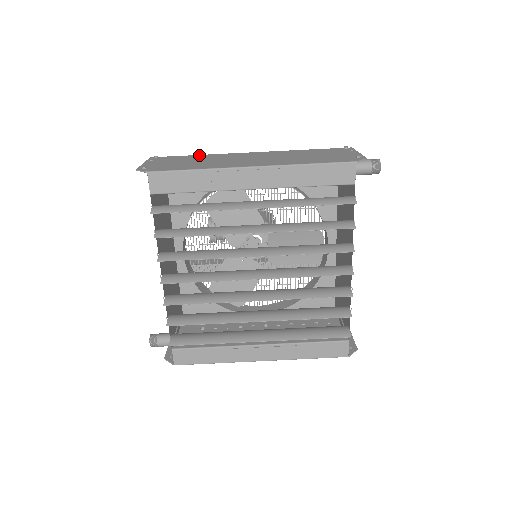
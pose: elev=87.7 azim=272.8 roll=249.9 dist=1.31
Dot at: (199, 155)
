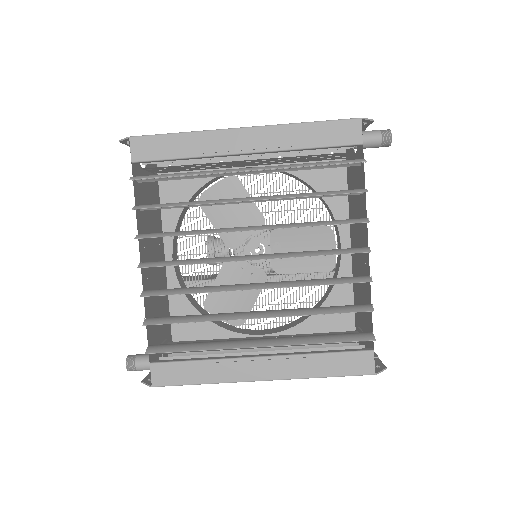
Dot at: occluded
